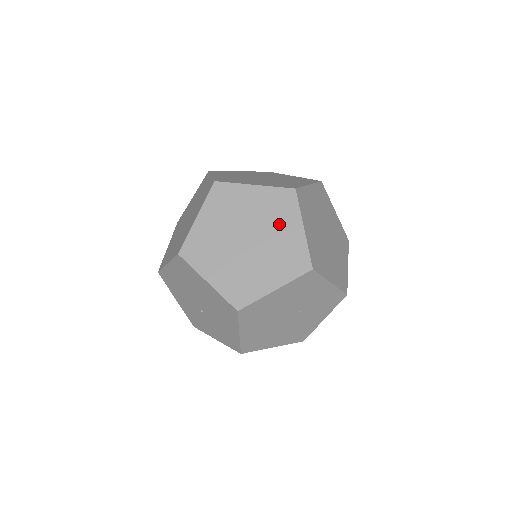
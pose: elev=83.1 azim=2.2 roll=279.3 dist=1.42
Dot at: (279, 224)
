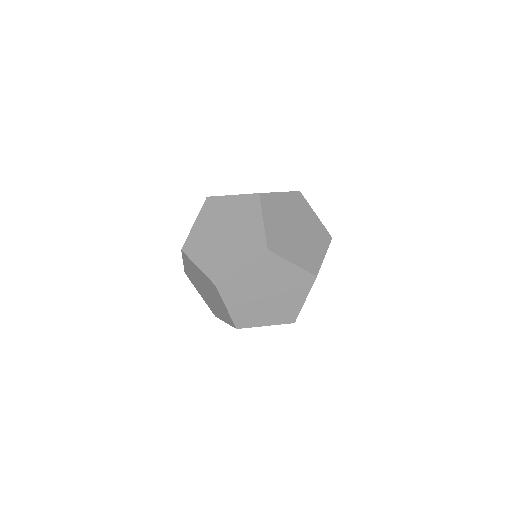
Dot at: (277, 273)
